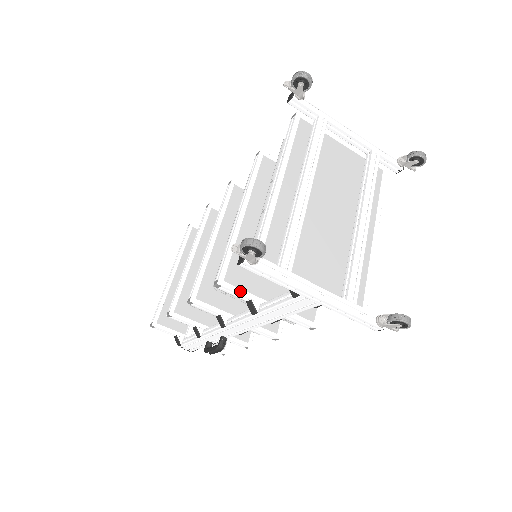
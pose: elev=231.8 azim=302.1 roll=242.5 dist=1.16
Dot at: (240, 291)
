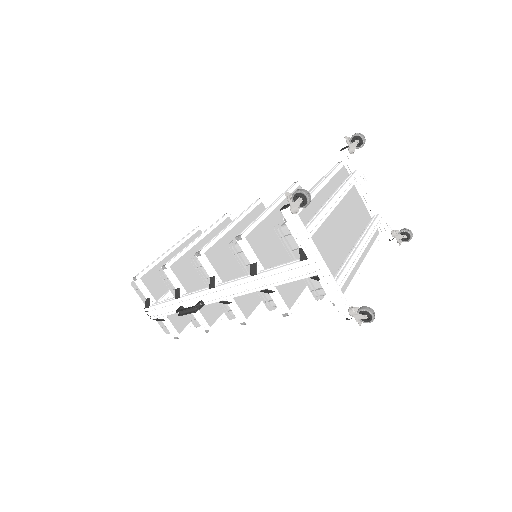
Dot at: (252, 252)
